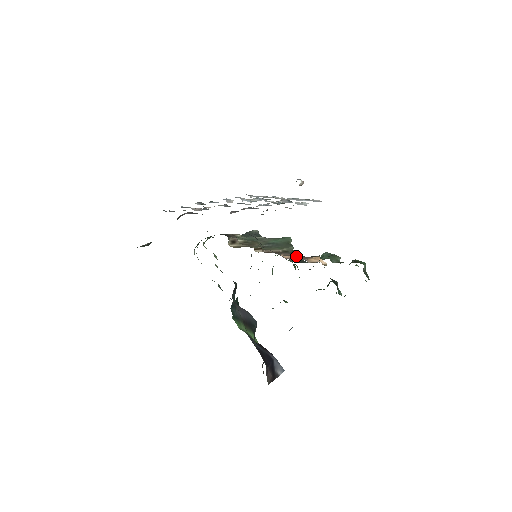
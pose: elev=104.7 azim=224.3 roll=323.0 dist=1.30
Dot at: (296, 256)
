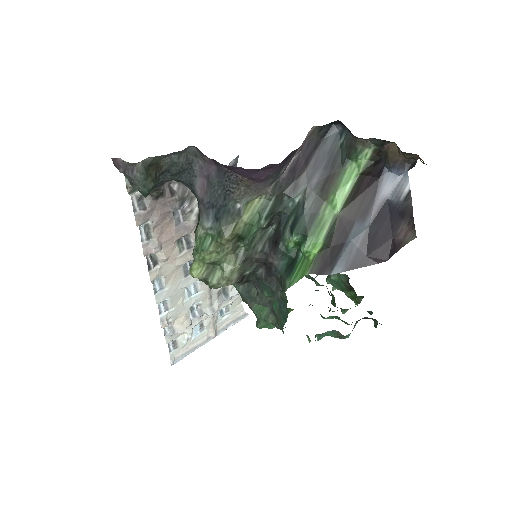
Dot at: occluded
